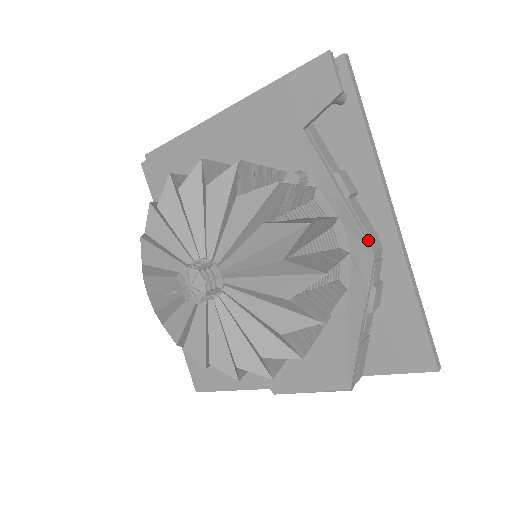
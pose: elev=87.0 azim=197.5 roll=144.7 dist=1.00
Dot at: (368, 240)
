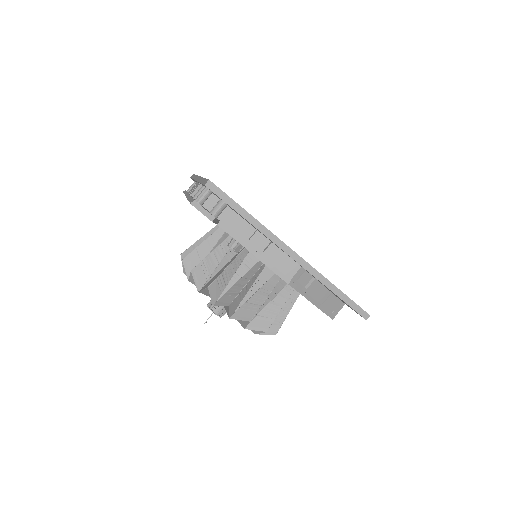
Dot at: (282, 276)
